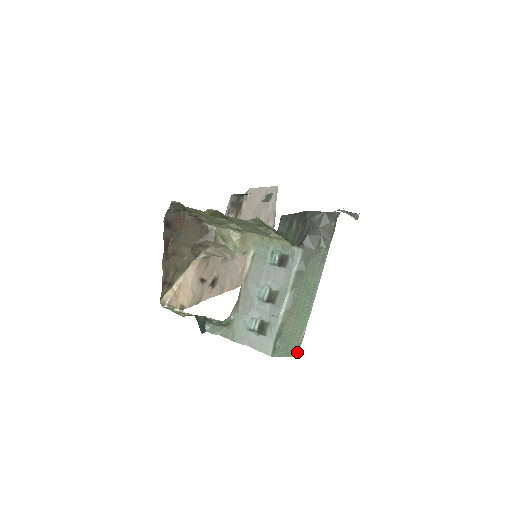
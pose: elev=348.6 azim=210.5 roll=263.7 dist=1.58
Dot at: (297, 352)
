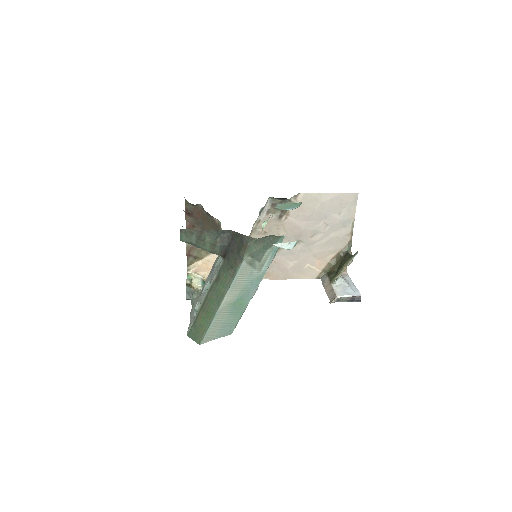
Dot at: (200, 341)
